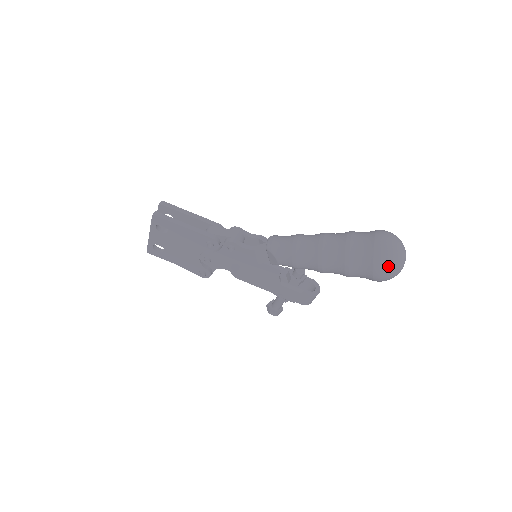
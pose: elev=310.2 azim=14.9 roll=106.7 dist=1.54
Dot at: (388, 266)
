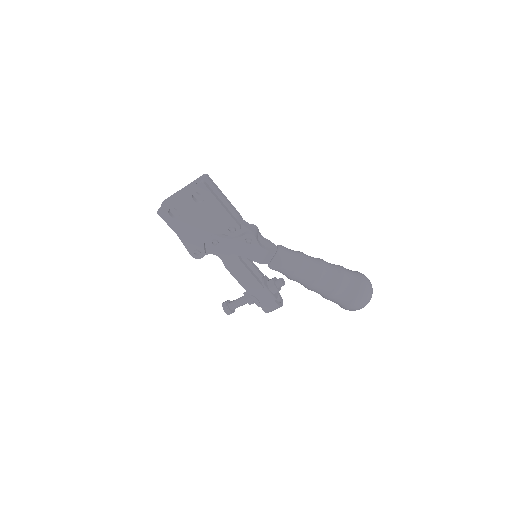
Dot at: (365, 300)
